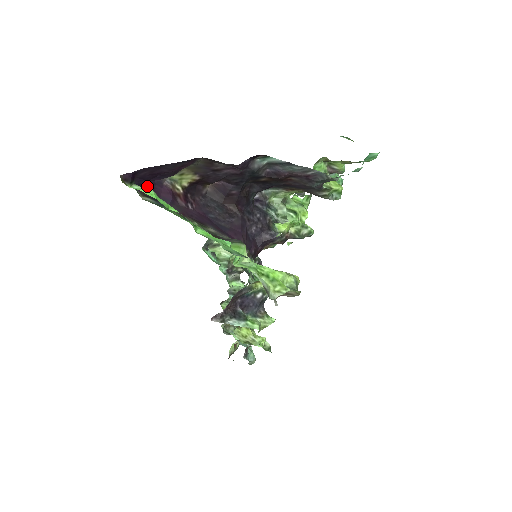
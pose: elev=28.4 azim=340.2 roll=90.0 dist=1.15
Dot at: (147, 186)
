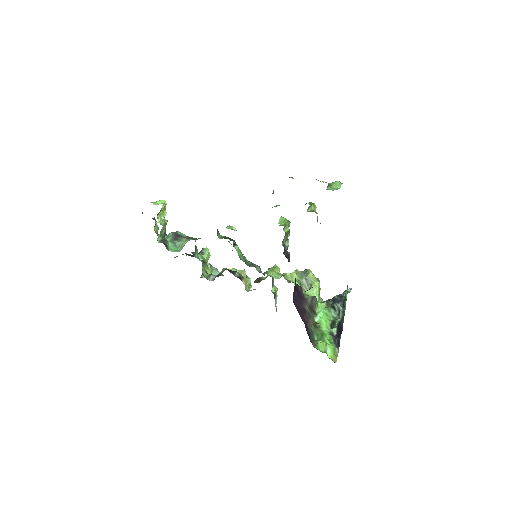
Dot at: occluded
